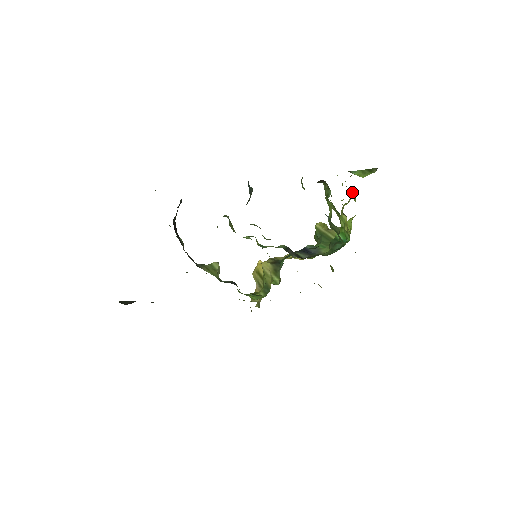
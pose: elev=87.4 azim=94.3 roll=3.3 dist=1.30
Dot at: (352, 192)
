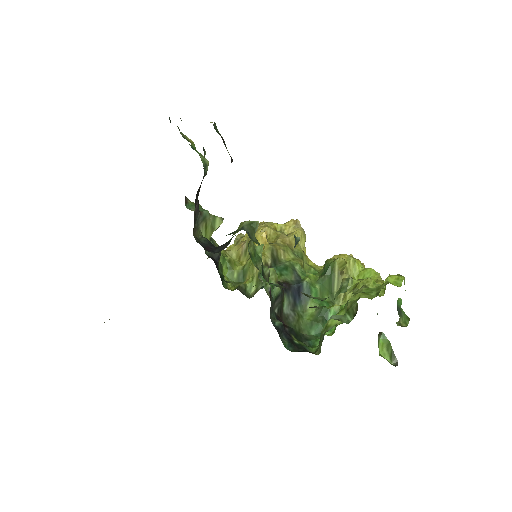
Dot at: occluded
